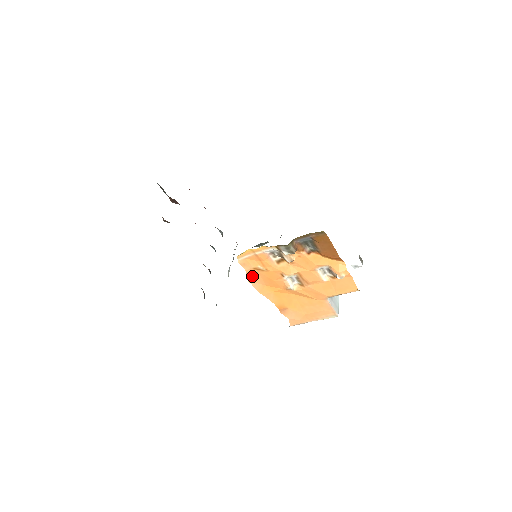
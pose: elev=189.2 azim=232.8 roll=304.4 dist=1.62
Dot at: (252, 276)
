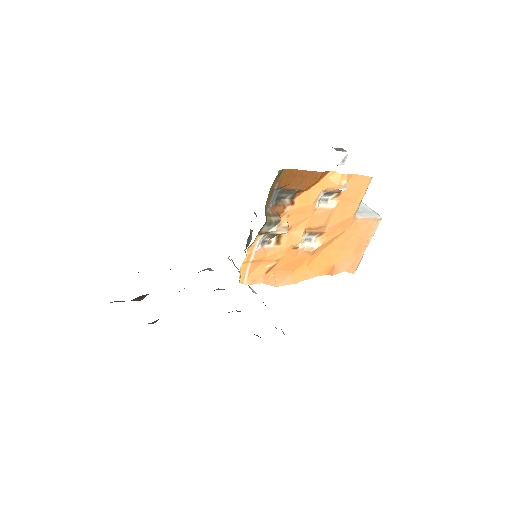
Dot at: (273, 280)
